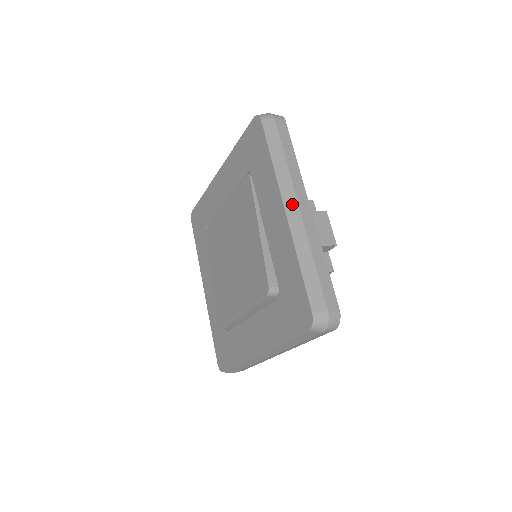
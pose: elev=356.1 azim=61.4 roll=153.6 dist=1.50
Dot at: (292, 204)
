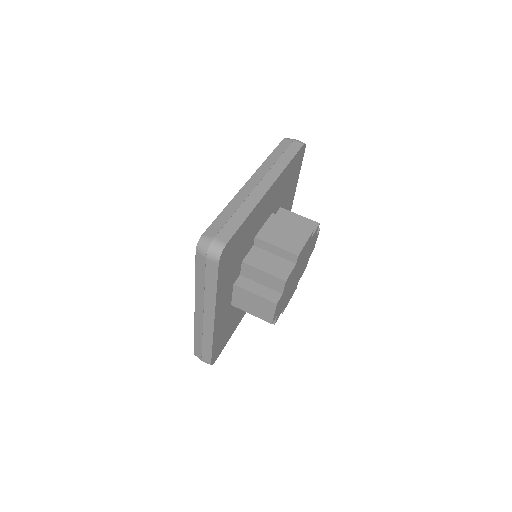
Dot at: (199, 312)
